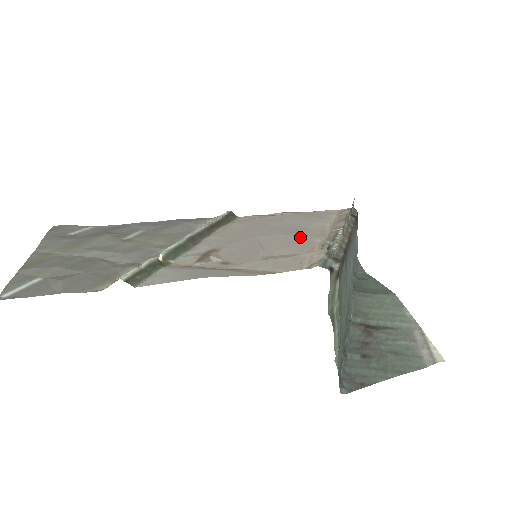
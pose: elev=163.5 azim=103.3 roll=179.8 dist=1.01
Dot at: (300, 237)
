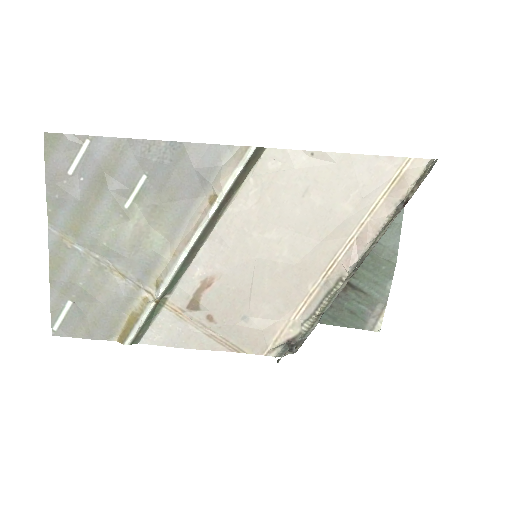
Dot at: (297, 276)
